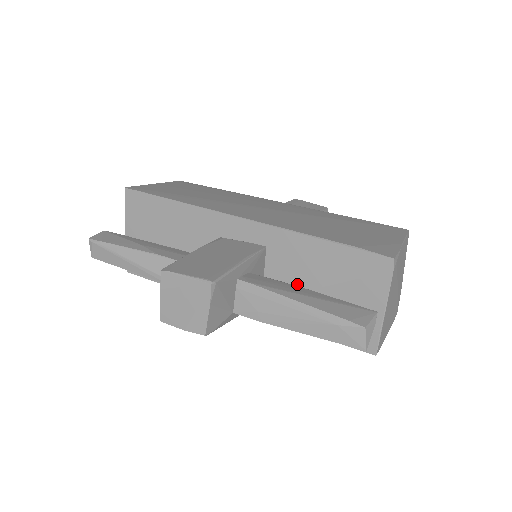
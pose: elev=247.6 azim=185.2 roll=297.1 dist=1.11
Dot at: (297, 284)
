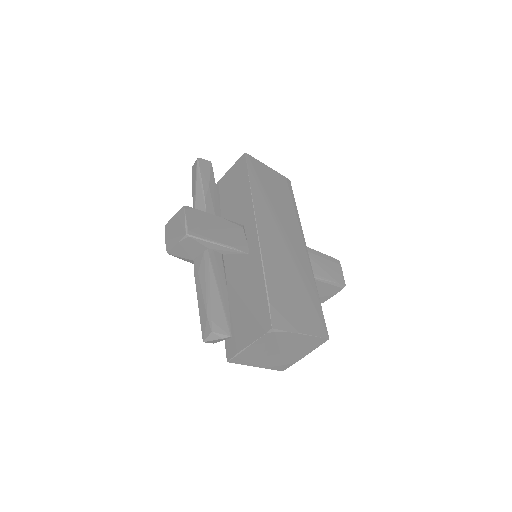
Dot at: (240, 287)
